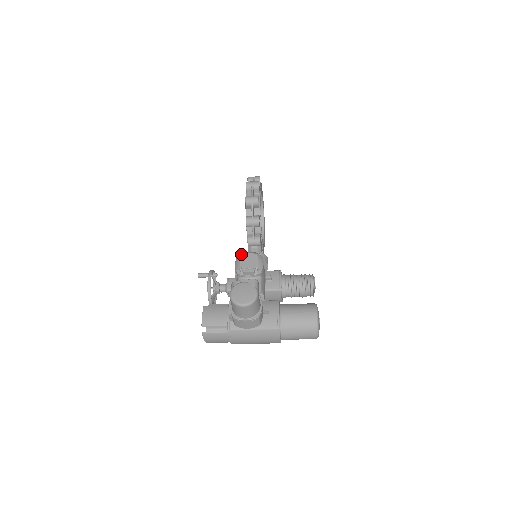
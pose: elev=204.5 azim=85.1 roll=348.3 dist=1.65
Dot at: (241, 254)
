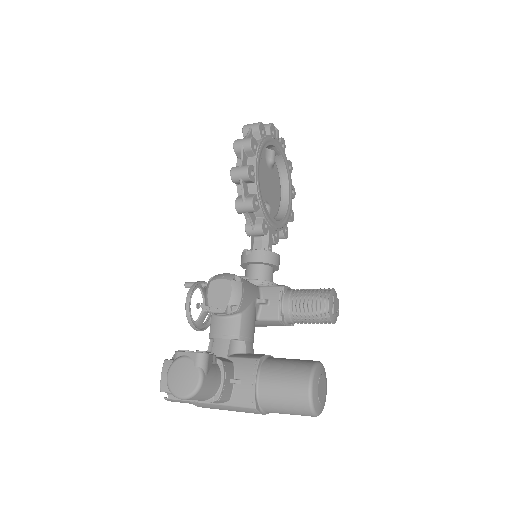
Dot at: (210, 280)
